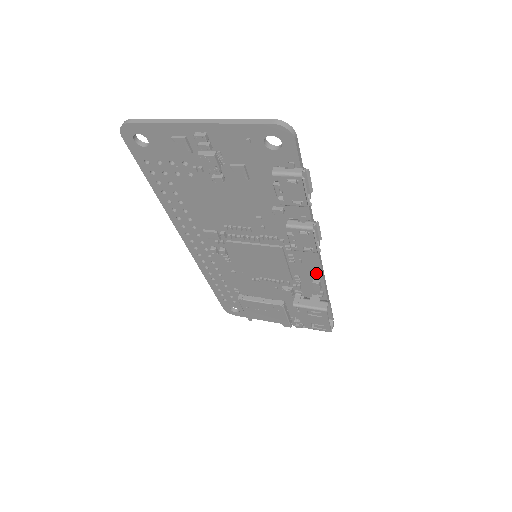
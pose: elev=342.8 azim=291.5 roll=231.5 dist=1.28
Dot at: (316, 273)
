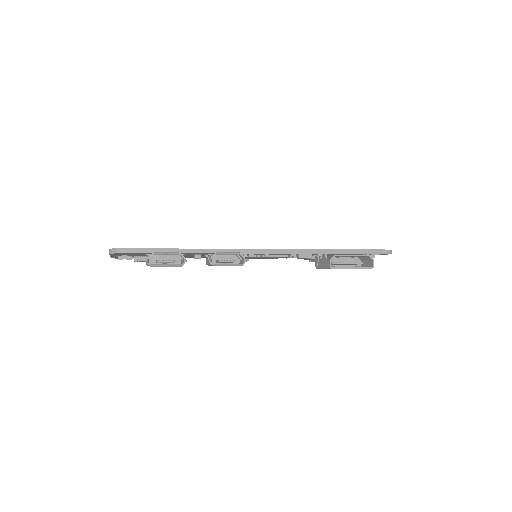
Dot at: occluded
